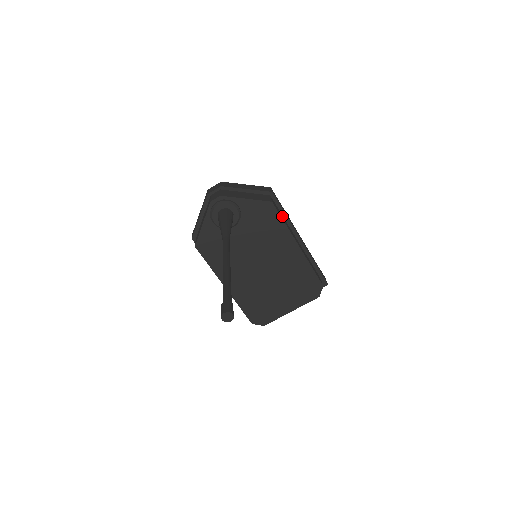
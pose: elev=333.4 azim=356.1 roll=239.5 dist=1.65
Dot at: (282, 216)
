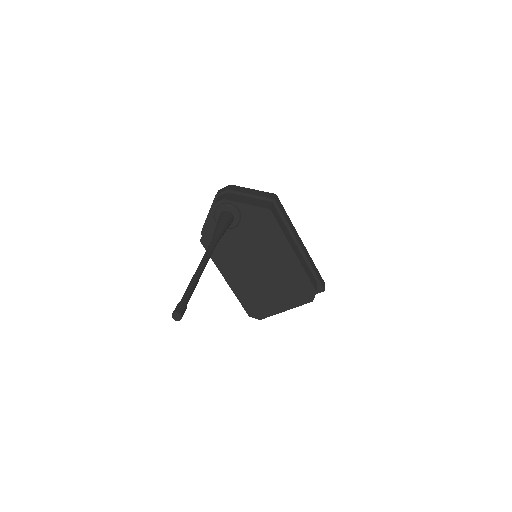
Dot at: (282, 223)
